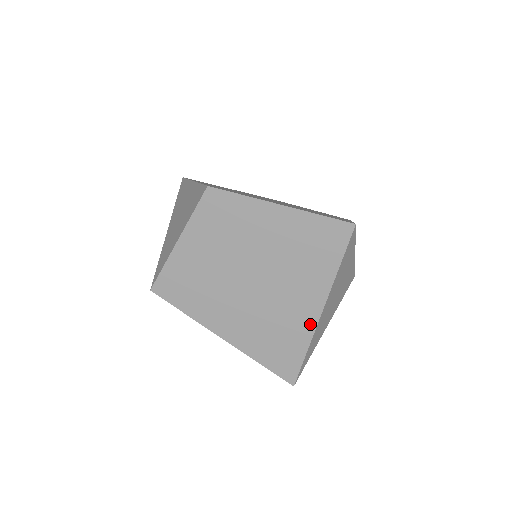
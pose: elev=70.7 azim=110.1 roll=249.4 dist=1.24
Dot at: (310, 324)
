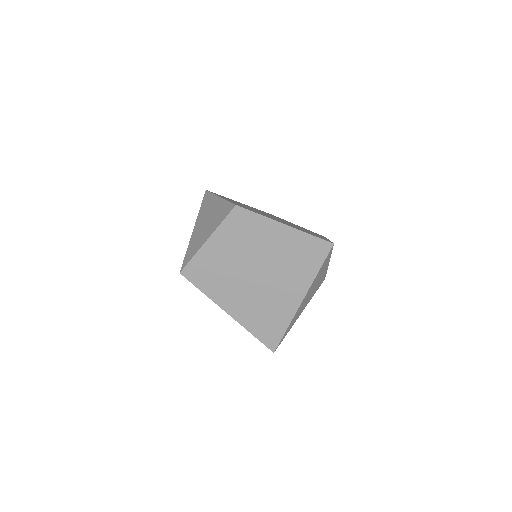
Dot at: (293, 309)
